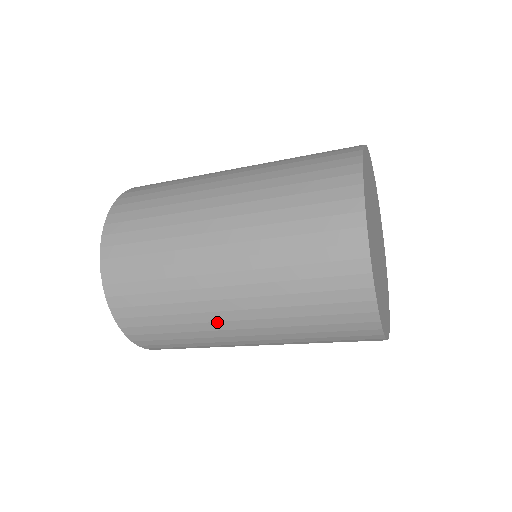
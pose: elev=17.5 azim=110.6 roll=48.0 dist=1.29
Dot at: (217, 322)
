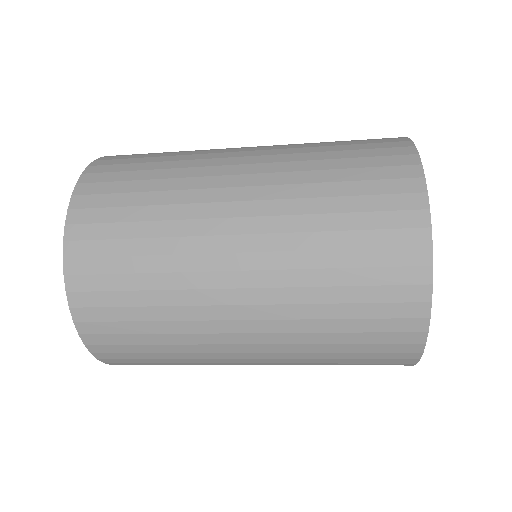
Dot at: (210, 236)
